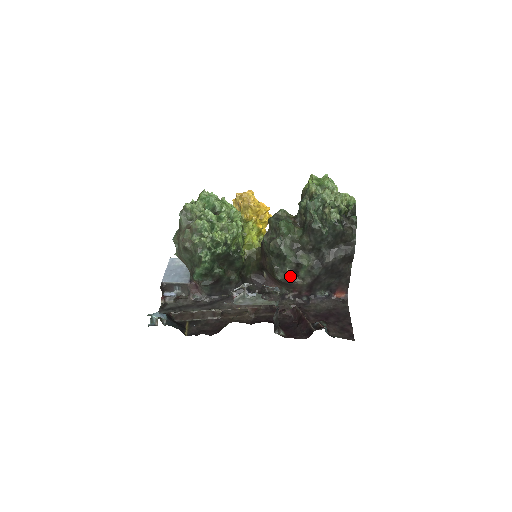
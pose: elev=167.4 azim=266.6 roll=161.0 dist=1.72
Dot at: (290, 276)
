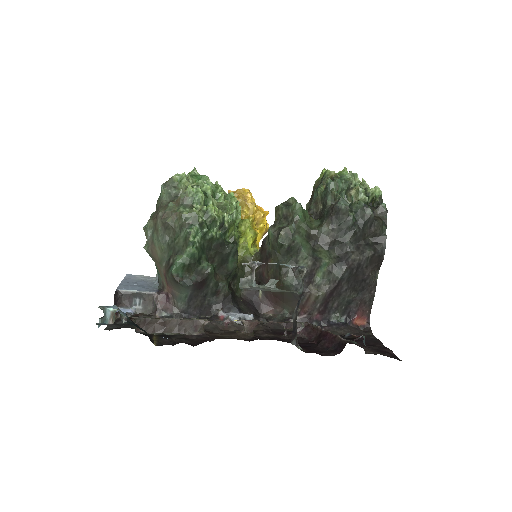
Dot at: occluded
